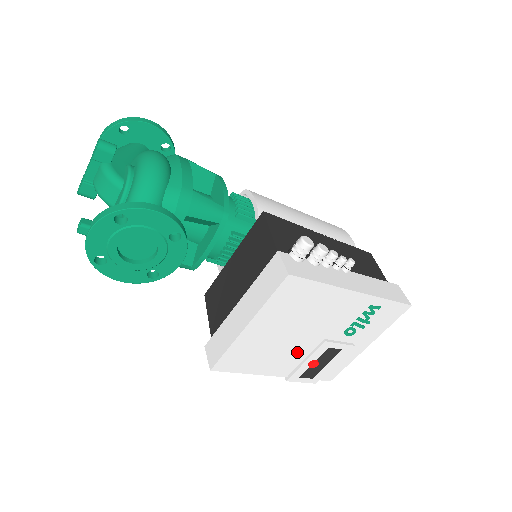
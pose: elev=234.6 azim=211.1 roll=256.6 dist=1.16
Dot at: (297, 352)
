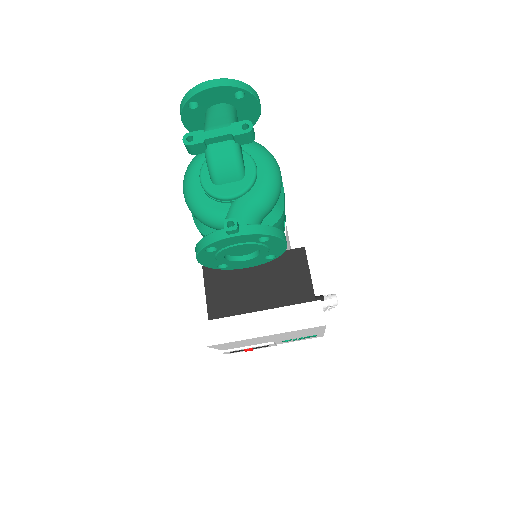
Dot at: (253, 344)
